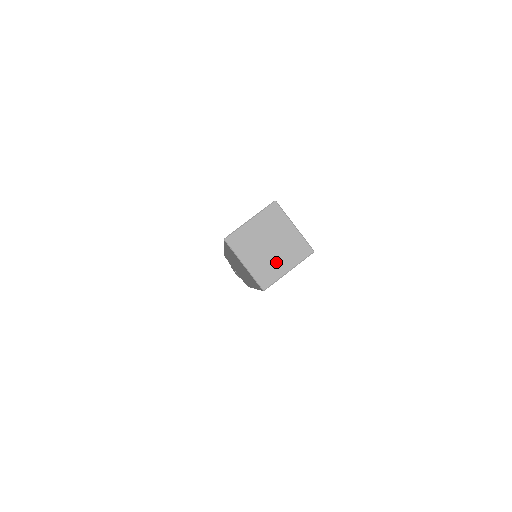
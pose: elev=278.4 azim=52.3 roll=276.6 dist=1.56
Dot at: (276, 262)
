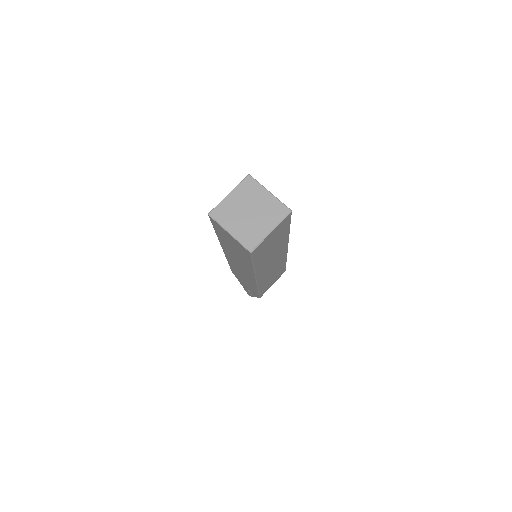
Dot at: (258, 226)
